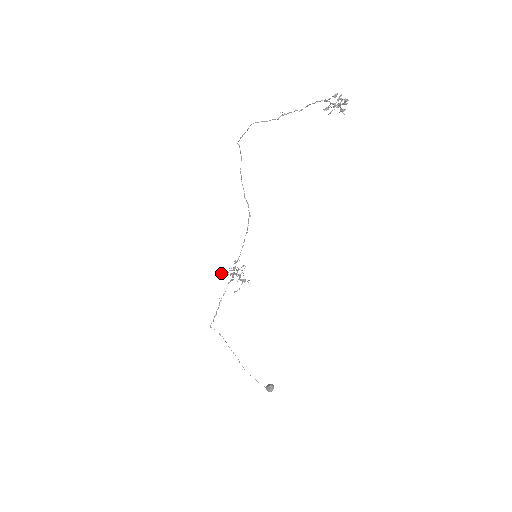
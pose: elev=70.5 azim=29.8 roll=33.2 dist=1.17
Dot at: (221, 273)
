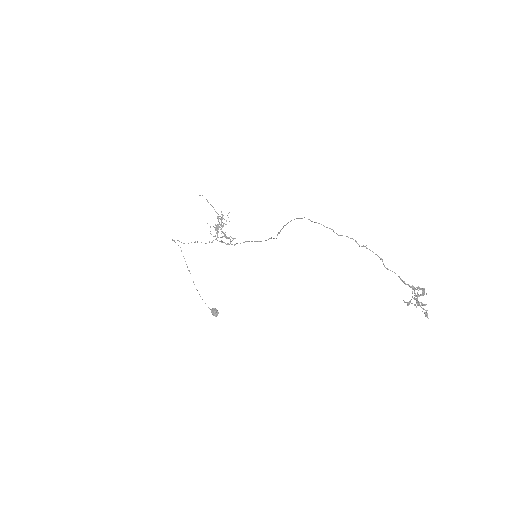
Dot at: (207, 223)
